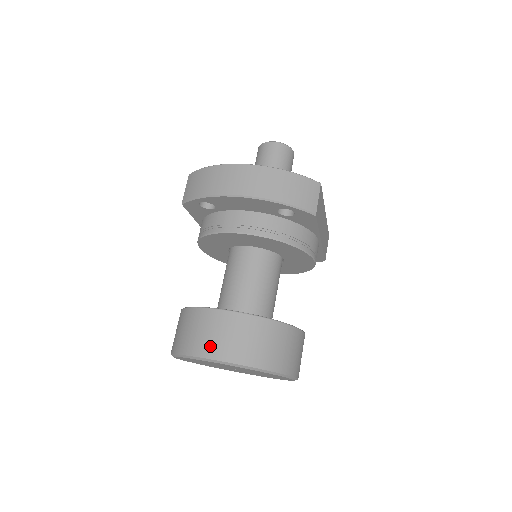
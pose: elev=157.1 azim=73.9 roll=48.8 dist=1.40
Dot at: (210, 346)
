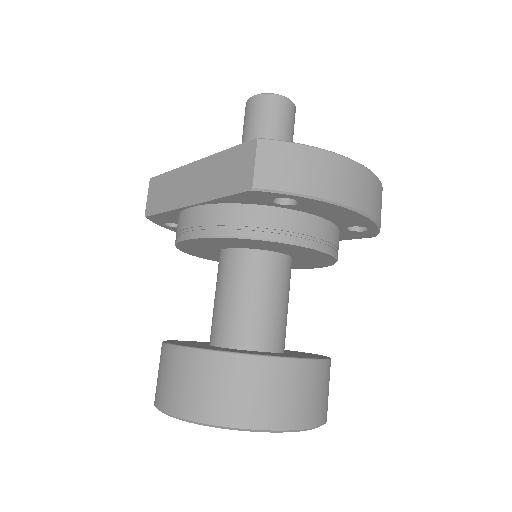
Dot at: (298, 412)
